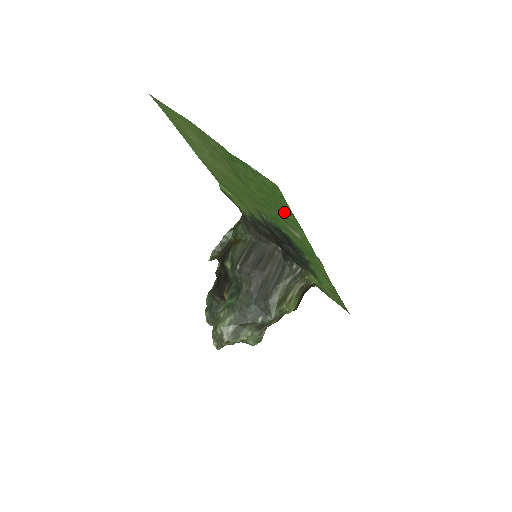
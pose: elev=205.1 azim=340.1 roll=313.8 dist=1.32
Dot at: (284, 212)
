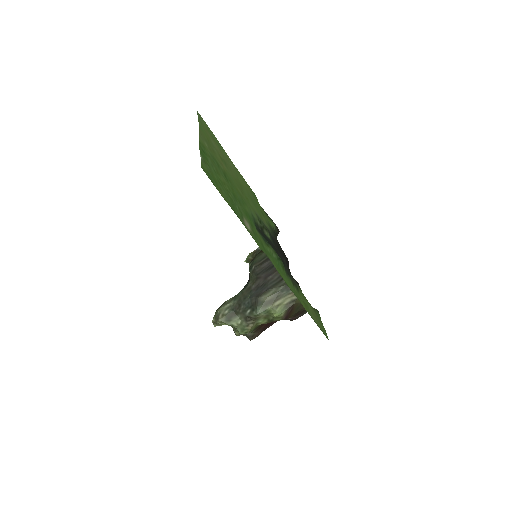
Dot at: (228, 199)
